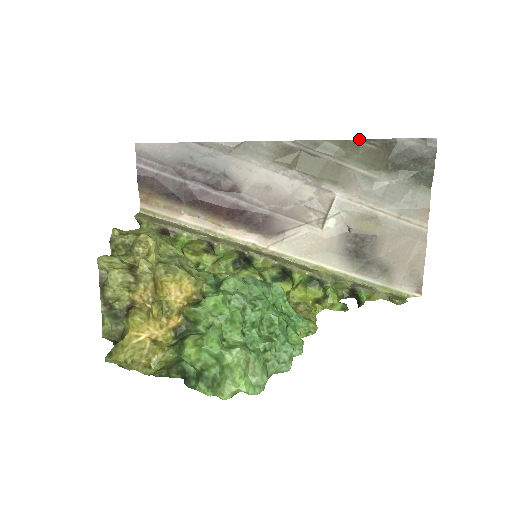
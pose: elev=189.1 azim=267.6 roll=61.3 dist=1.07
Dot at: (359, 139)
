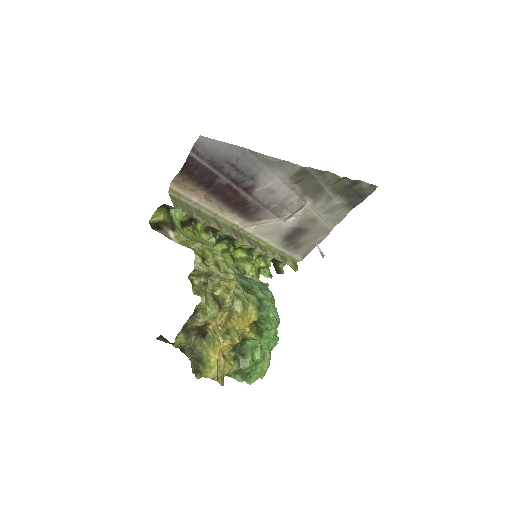
Dot at: occluded
